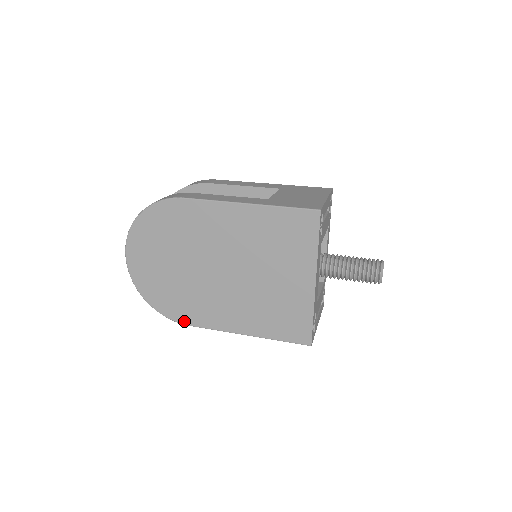
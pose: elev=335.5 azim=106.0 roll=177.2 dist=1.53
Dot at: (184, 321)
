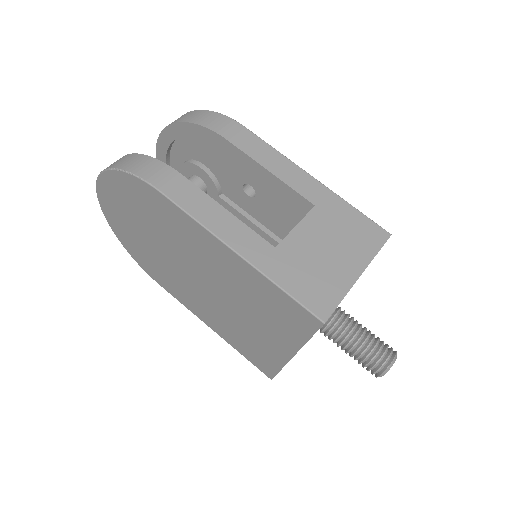
Dot at: (155, 279)
